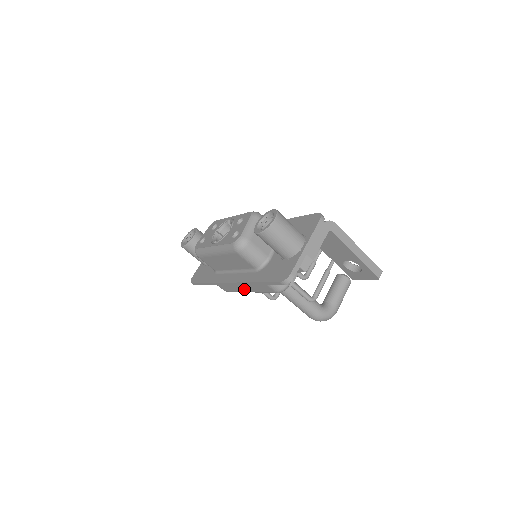
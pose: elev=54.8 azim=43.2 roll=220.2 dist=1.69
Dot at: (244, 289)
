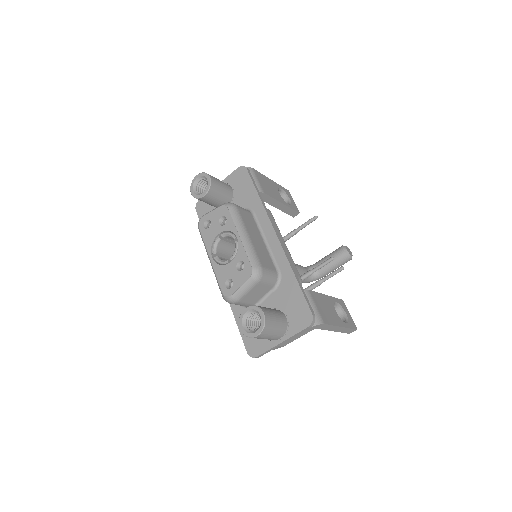
Dot at: occluded
